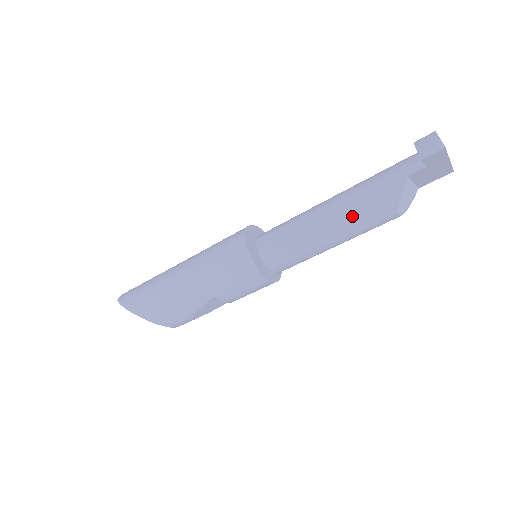
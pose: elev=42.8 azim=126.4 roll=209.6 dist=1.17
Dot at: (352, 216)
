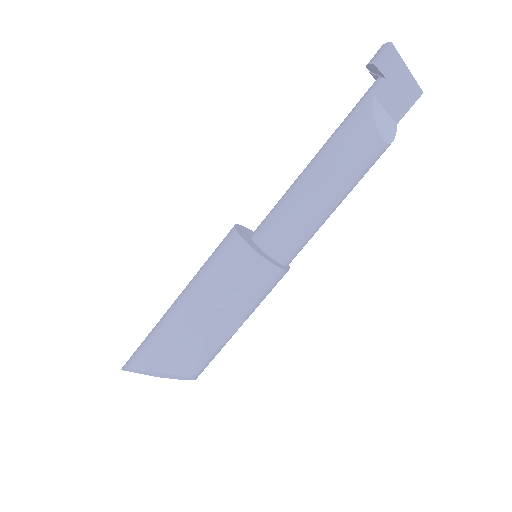
Dot at: (334, 157)
